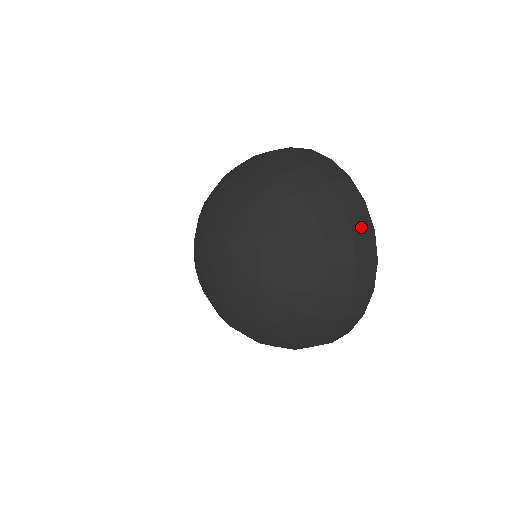
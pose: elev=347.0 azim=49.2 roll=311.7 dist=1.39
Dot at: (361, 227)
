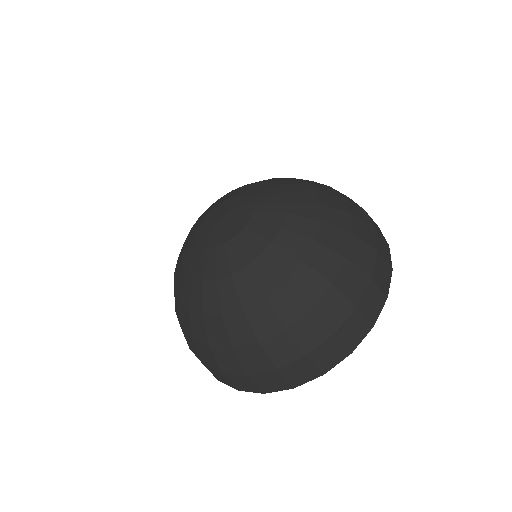
Dot at: occluded
